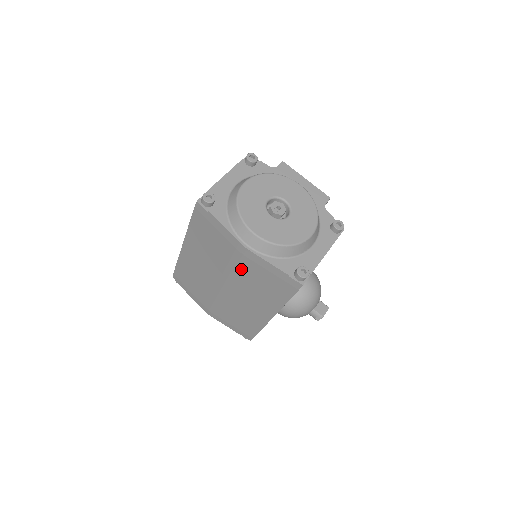
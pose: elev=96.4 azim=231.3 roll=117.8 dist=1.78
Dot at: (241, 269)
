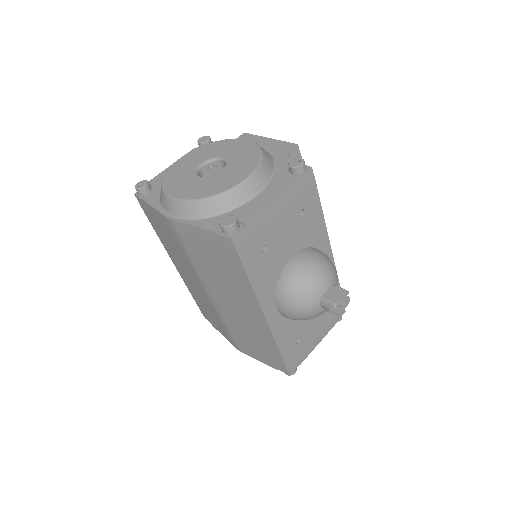
Dot at: (192, 255)
